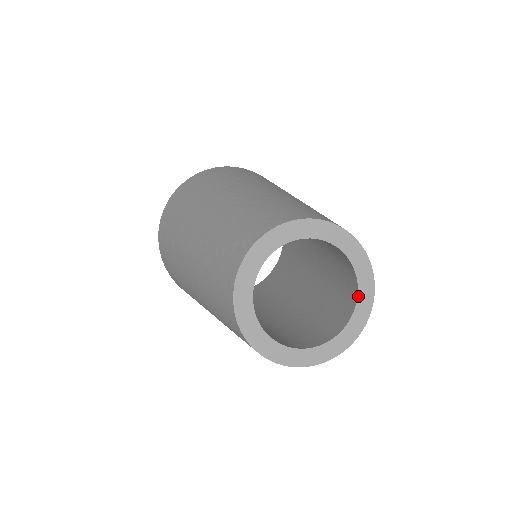
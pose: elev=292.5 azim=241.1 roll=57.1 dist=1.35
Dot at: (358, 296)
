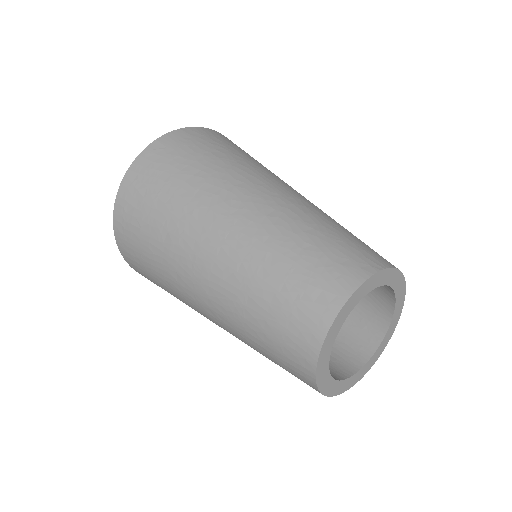
Dot at: (390, 325)
